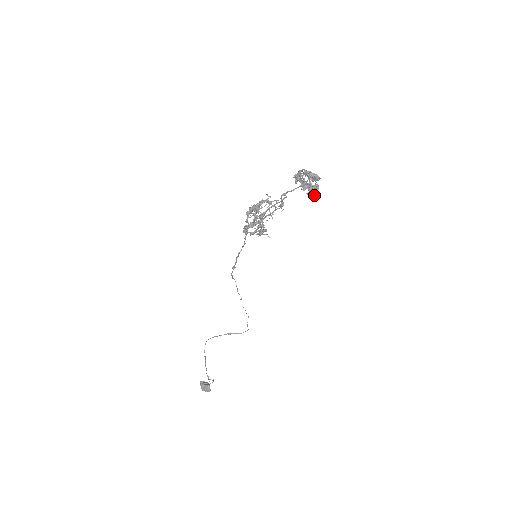
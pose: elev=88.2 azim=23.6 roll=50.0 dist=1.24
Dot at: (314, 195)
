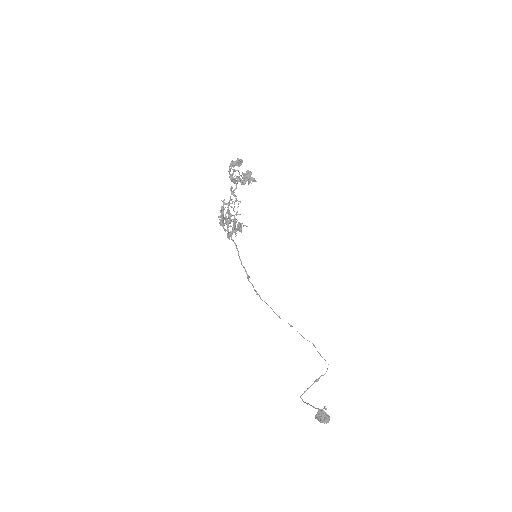
Dot at: (253, 180)
